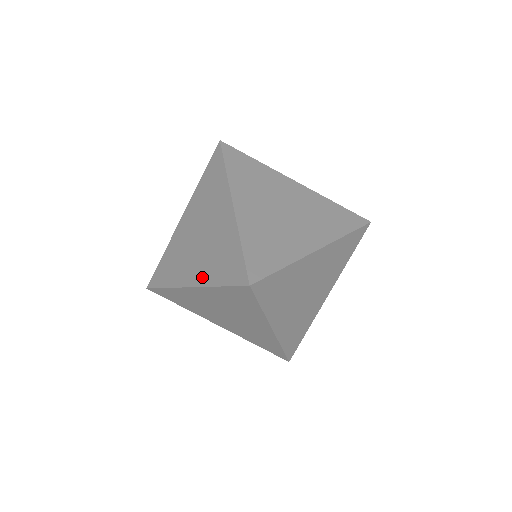
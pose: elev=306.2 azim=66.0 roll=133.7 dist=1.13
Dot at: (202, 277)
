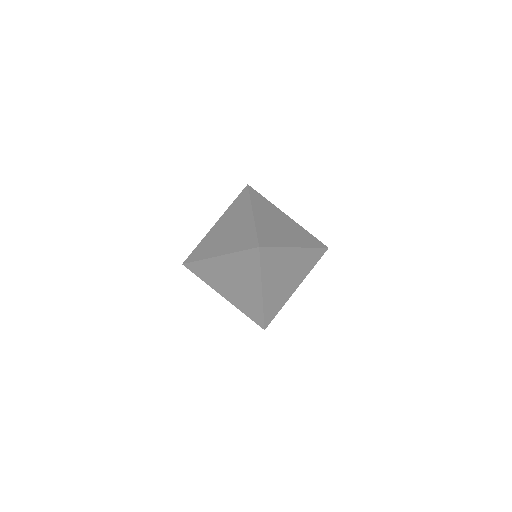
Dot at: (227, 249)
